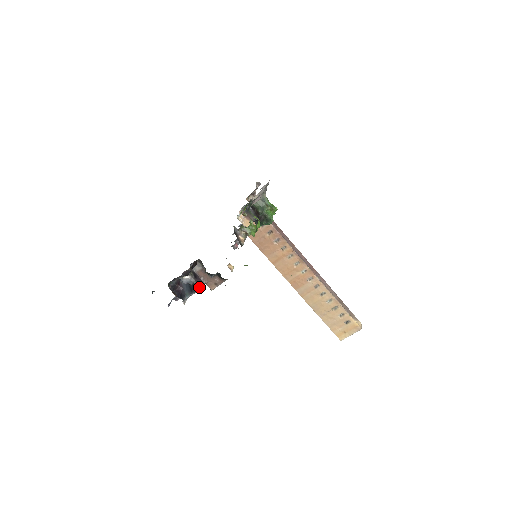
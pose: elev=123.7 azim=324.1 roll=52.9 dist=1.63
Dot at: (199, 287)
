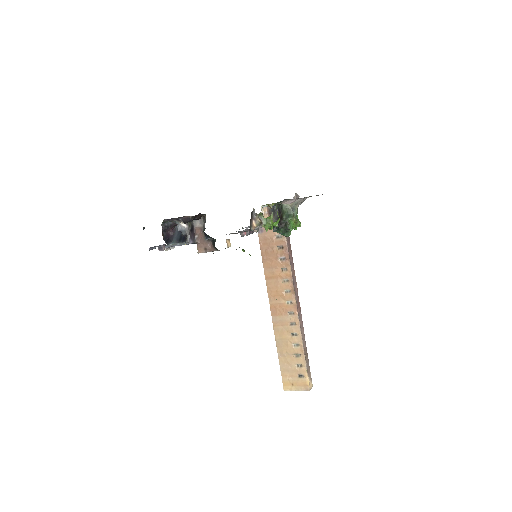
Dot at: (189, 241)
